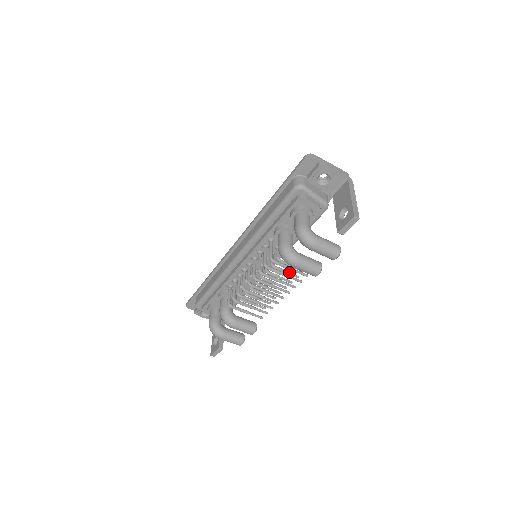
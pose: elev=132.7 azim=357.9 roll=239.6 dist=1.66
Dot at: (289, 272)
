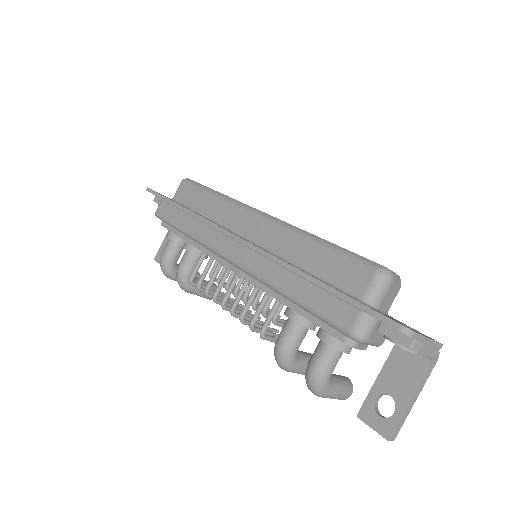
Dot at: (281, 320)
